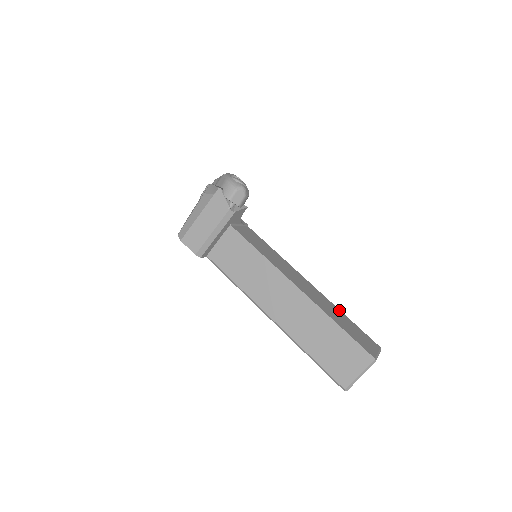
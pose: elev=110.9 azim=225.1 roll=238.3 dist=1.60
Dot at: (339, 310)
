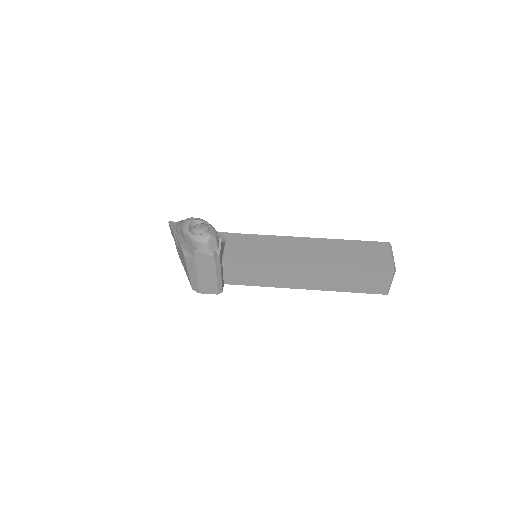
Dot at: (342, 241)
